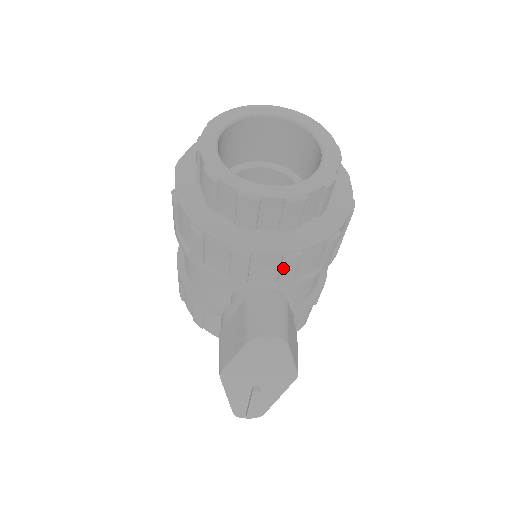
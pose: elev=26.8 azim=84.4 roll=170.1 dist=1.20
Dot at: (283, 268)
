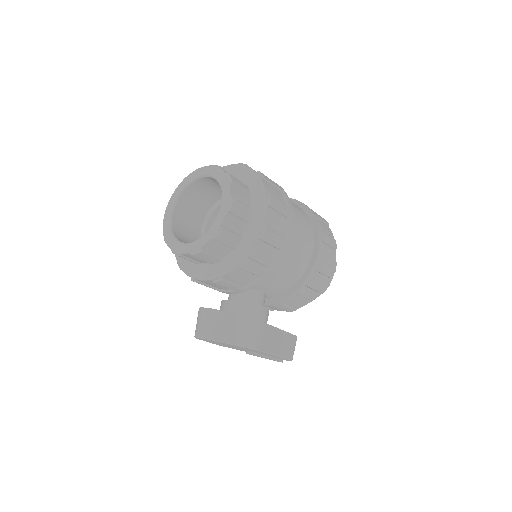
Dot at: occluded
